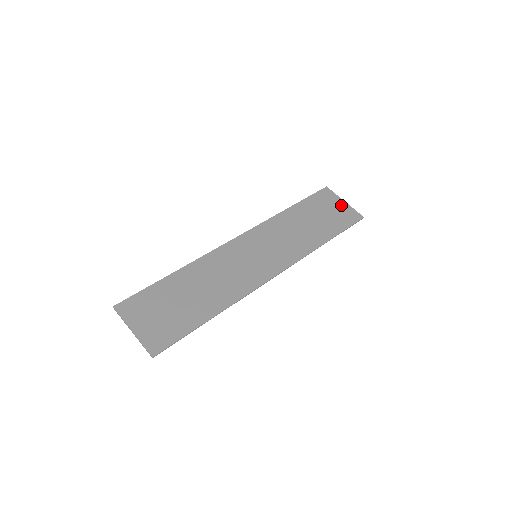
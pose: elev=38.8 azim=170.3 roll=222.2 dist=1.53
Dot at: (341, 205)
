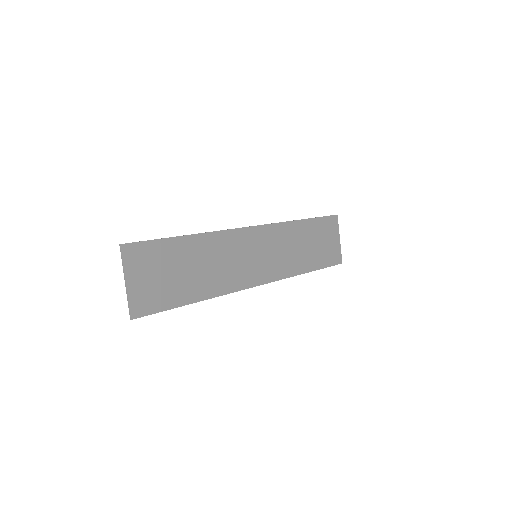
Dot at: (336, 241)
